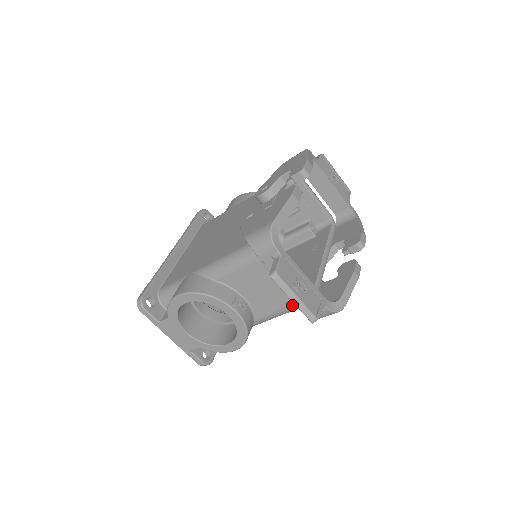
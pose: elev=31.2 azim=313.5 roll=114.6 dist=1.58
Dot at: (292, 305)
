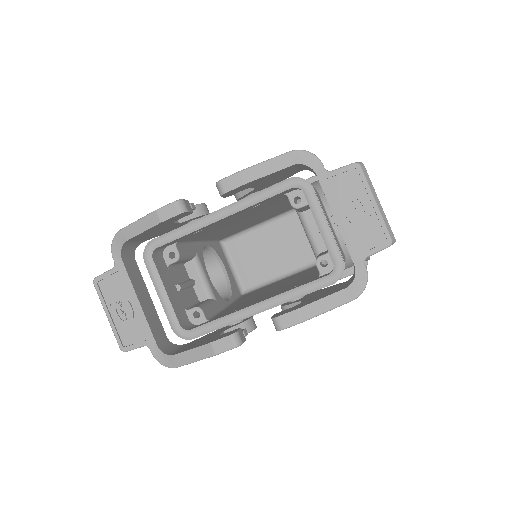
Dot at: occluded
